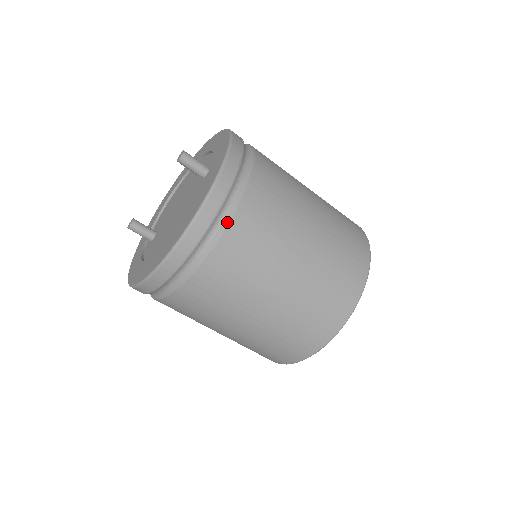
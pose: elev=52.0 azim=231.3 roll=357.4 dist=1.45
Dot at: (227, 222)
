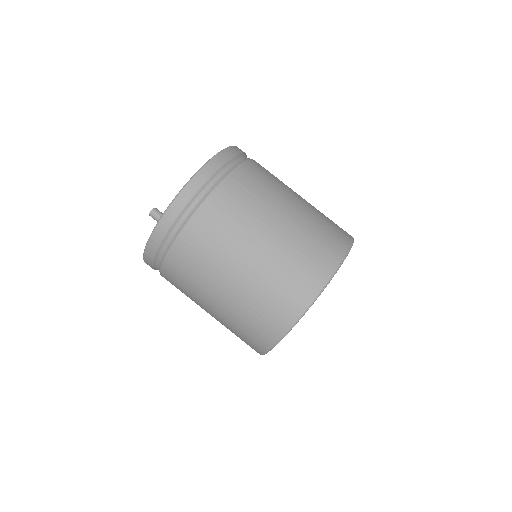
Dot at: occluded
